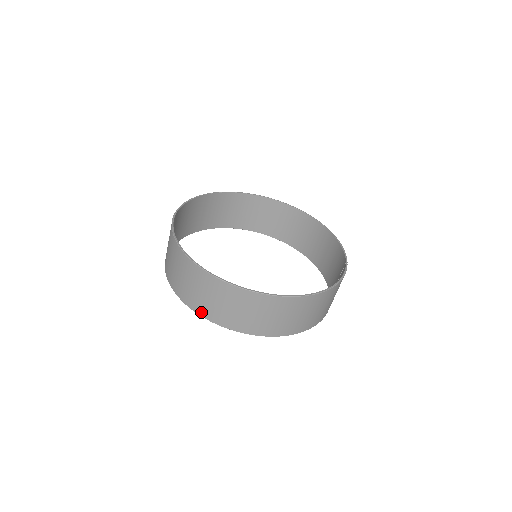
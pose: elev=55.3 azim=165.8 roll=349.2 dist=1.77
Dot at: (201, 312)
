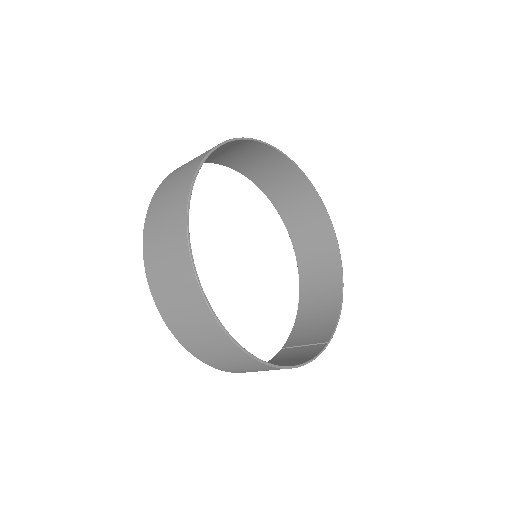
Dot at: (151, 278)
